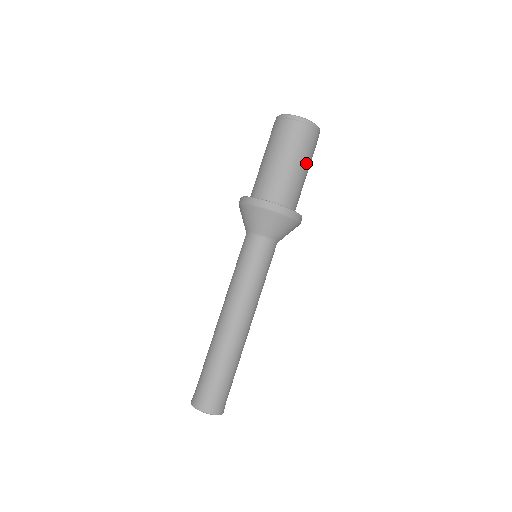
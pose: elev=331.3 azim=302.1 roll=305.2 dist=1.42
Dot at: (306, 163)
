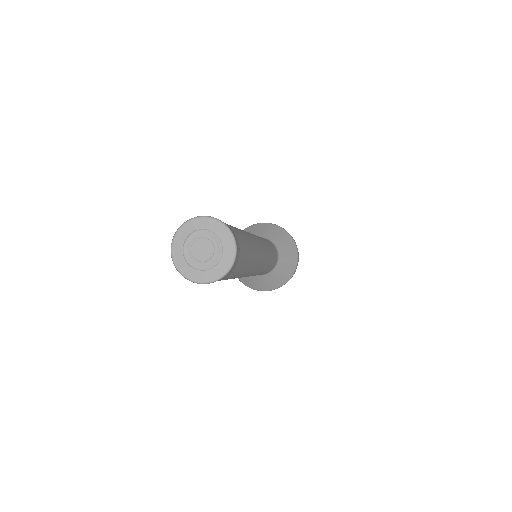
Dot at: occluded
